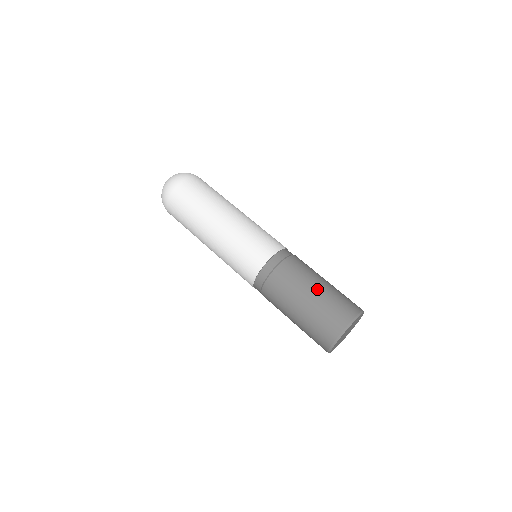
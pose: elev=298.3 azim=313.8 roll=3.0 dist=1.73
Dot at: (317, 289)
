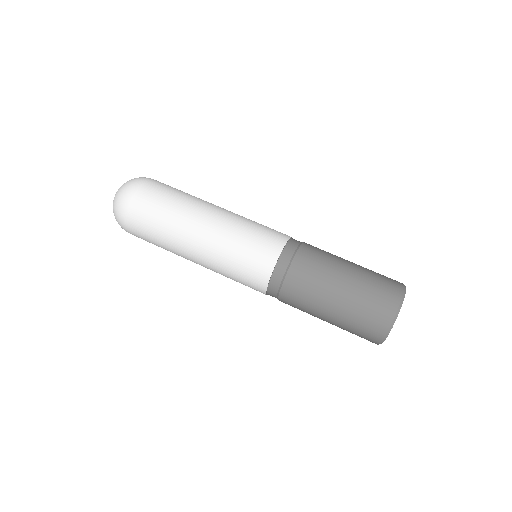
Dot at: (337, 300)
